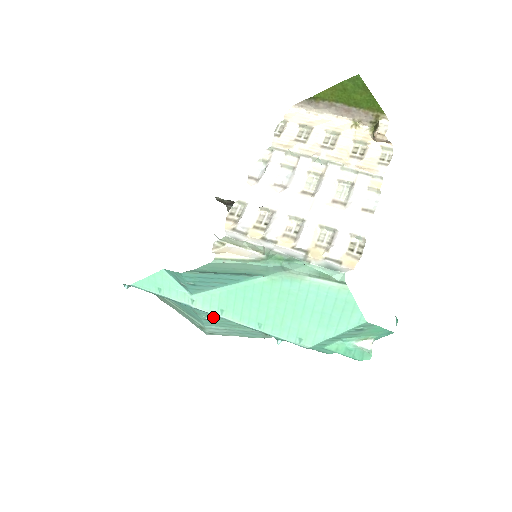
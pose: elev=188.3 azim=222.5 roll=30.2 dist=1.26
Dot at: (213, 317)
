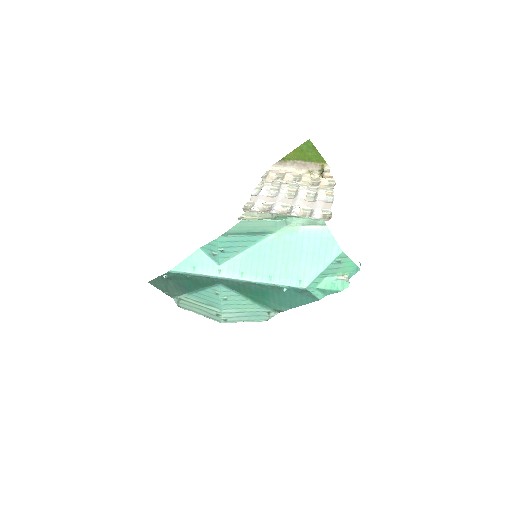
Dot at: (230, 296)
